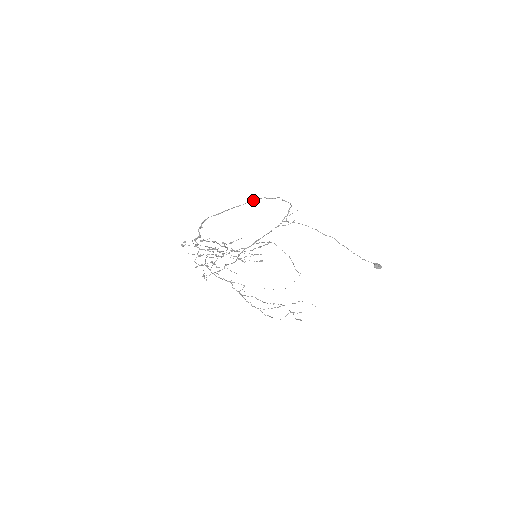
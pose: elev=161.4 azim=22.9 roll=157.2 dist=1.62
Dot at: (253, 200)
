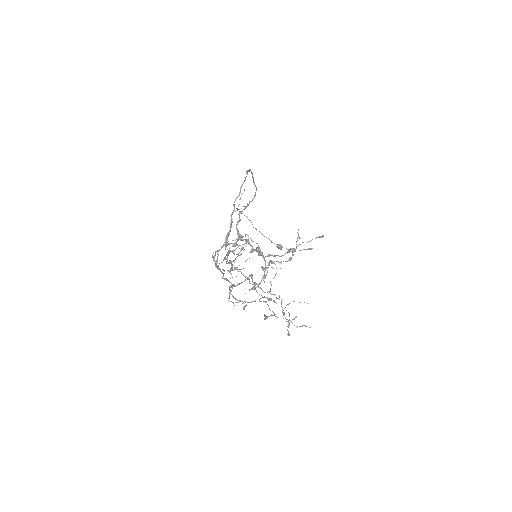
Dot at: (252, 173)
